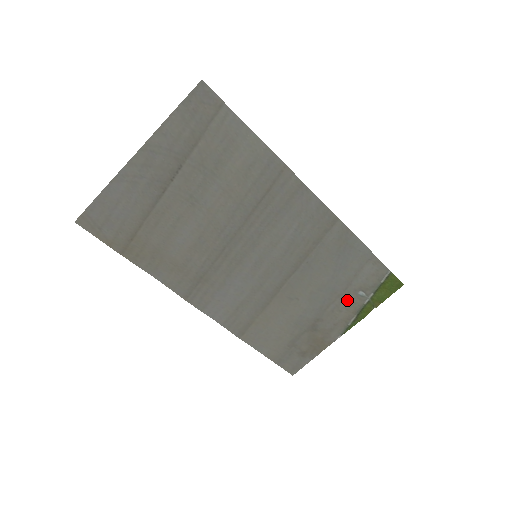
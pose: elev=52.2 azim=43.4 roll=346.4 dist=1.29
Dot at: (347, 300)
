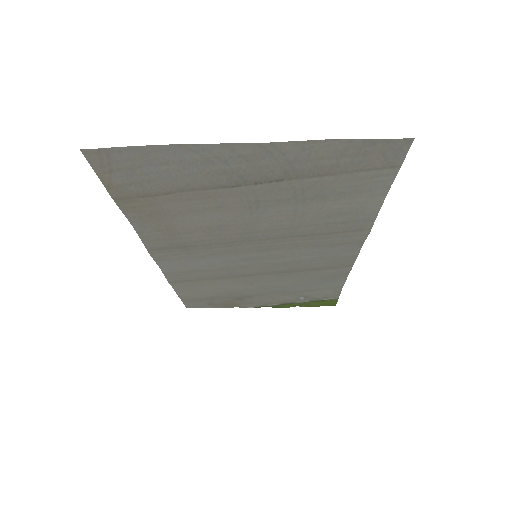
Dot at: (287, 297)
